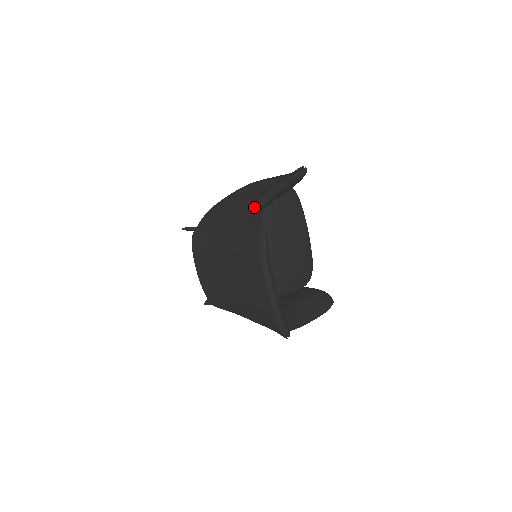
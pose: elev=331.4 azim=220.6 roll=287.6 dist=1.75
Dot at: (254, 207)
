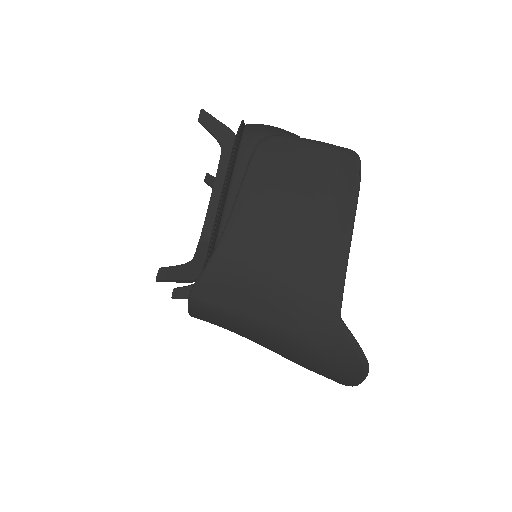
Dot at: (333, 311)
